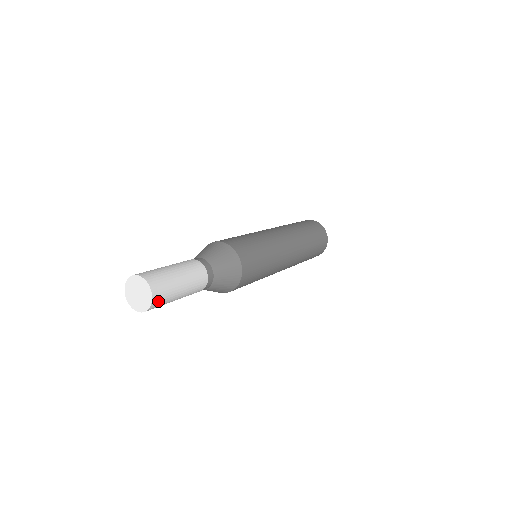
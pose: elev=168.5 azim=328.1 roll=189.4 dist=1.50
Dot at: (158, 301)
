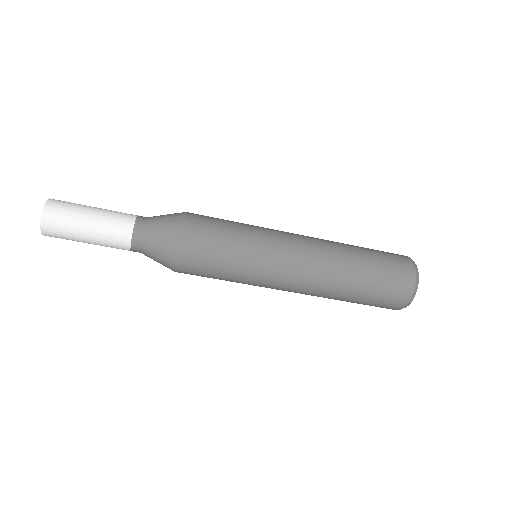
Dot at: (58, 202)
